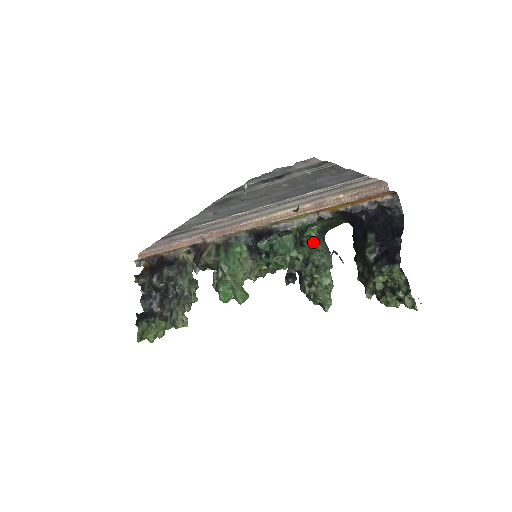
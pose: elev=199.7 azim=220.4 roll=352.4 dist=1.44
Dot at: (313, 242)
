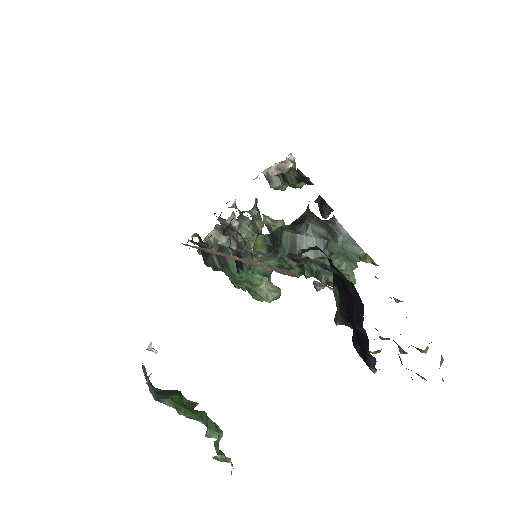
Dot at: occluded
